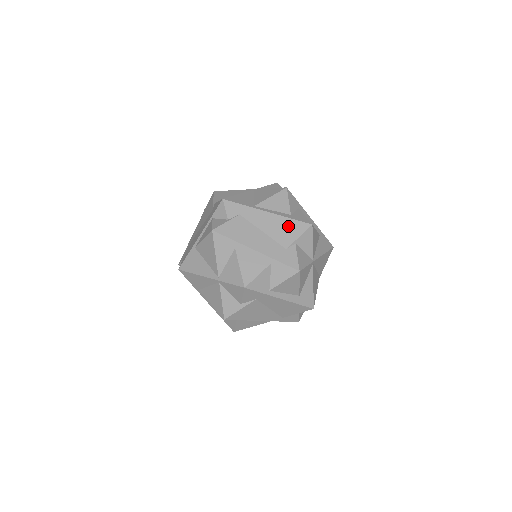
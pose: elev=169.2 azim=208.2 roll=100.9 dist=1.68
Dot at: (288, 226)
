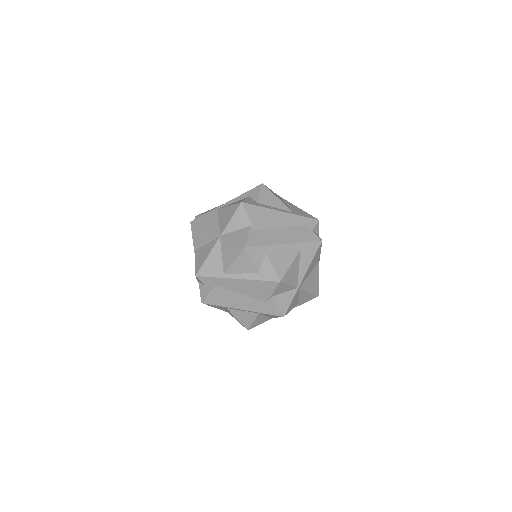
Dot at: (259, 286)
